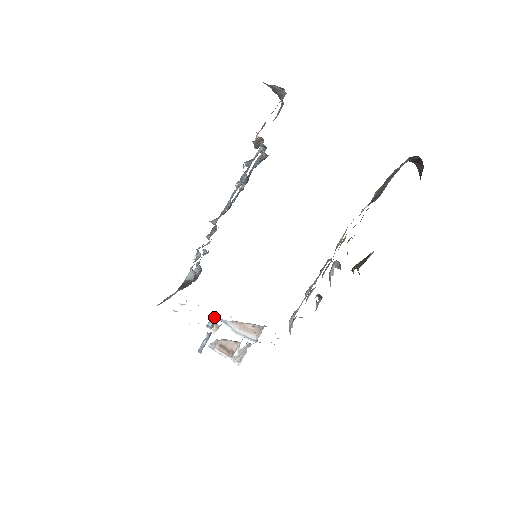
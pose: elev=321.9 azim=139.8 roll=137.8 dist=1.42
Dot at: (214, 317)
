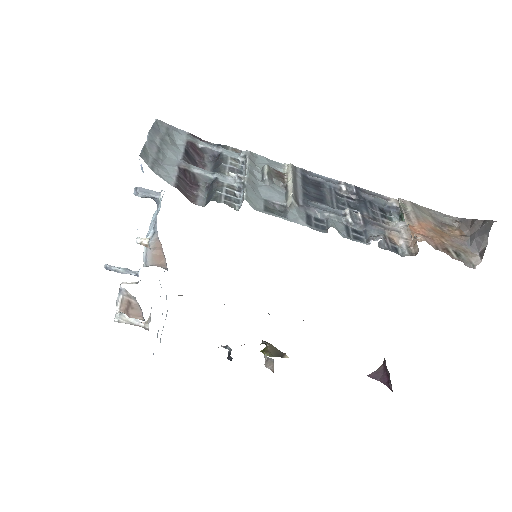
Dot at: (153, 198)
